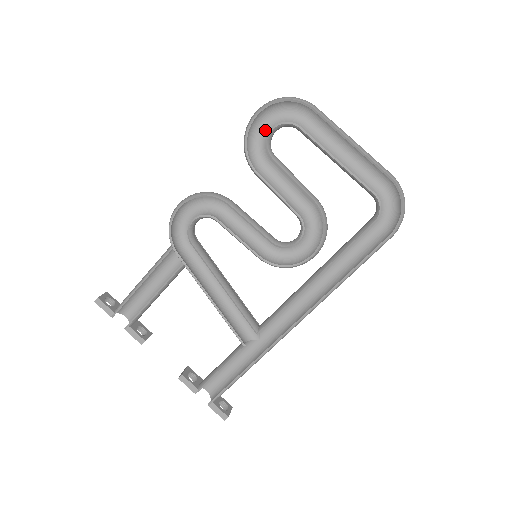
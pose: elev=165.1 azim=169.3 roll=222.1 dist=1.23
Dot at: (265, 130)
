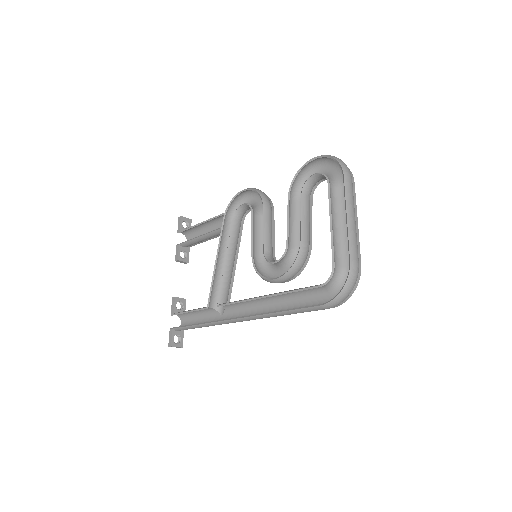
Dot at: occluded
